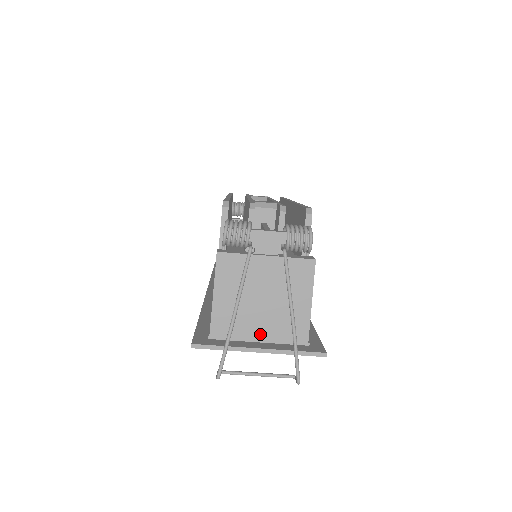
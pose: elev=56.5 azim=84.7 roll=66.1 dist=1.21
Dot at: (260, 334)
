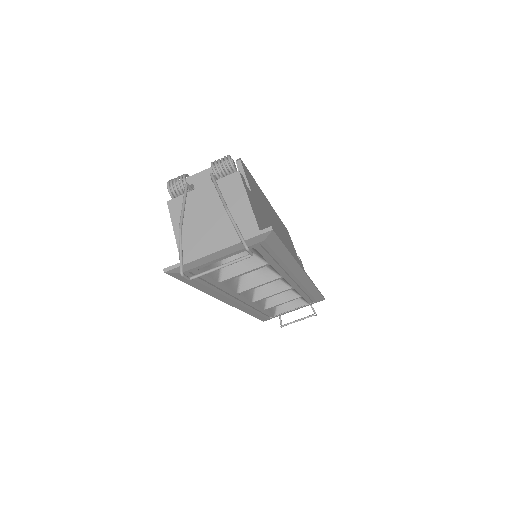
Dot at: (220, 245)
